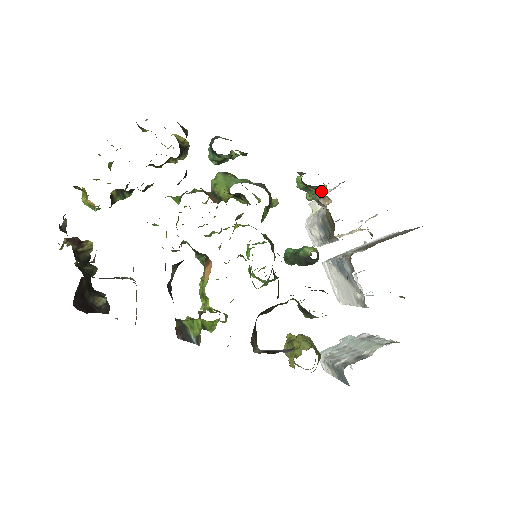
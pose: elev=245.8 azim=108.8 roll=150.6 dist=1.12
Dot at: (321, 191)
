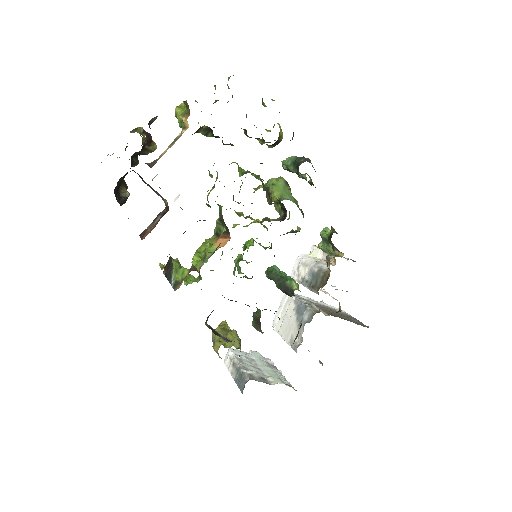
Dot at: (337, 254)
